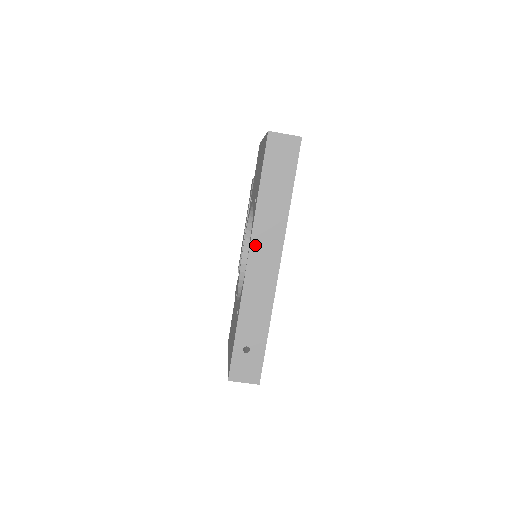
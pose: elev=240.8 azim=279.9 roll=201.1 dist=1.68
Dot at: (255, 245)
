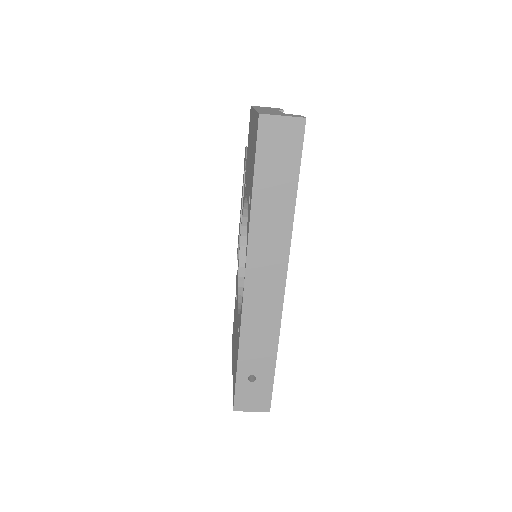
Dot at: (253, 262)
